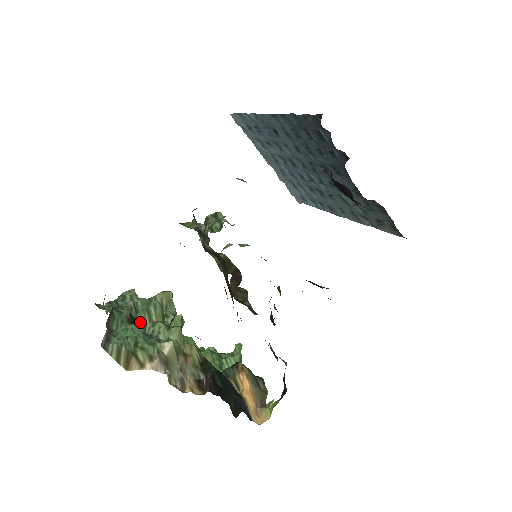
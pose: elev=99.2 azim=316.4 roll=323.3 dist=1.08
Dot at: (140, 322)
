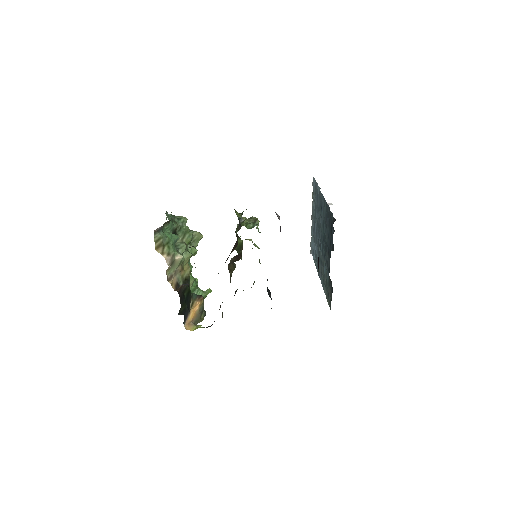
Dot at: (177, 236)
